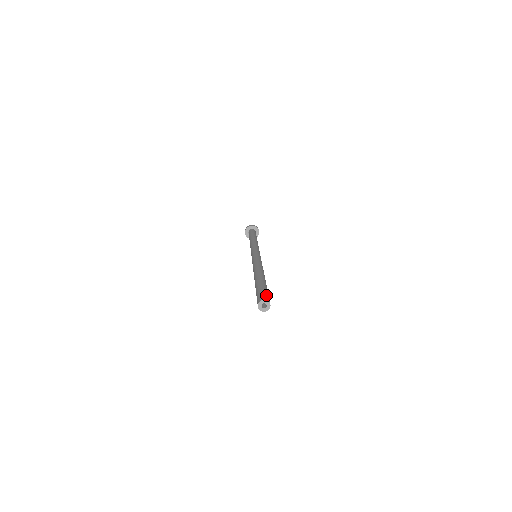
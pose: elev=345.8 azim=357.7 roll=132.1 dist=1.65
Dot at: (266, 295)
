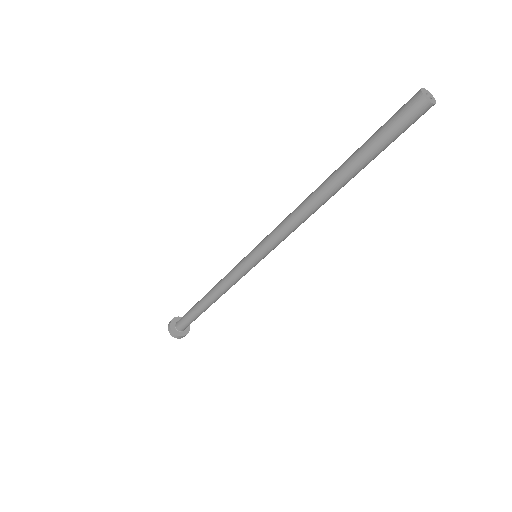
Dot at: occluded
